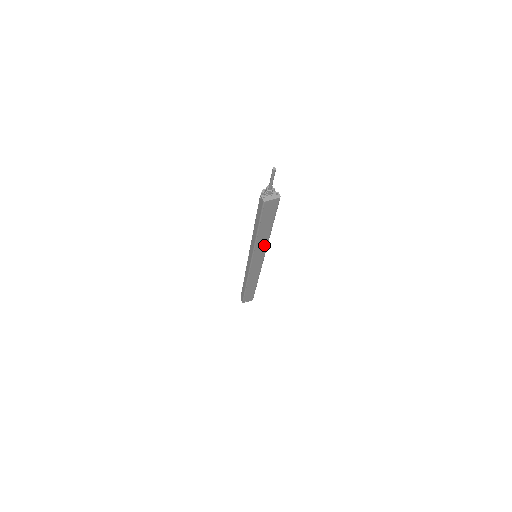
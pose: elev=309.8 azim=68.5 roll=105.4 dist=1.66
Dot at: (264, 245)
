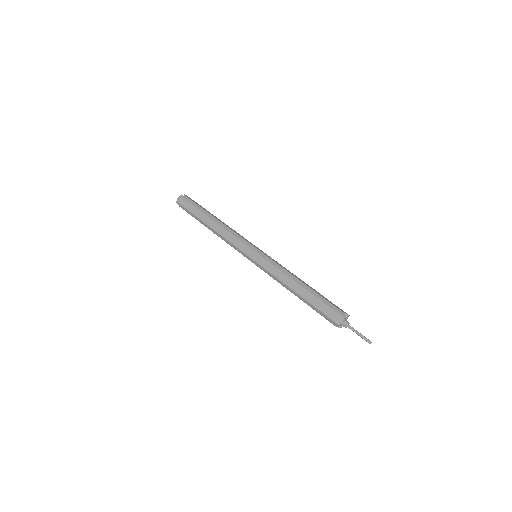
Dot at: occluded
